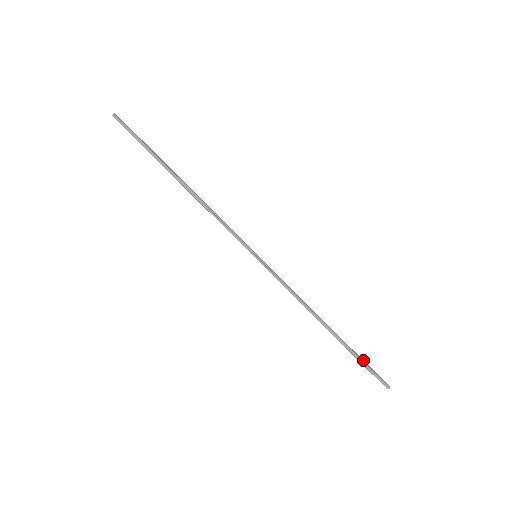
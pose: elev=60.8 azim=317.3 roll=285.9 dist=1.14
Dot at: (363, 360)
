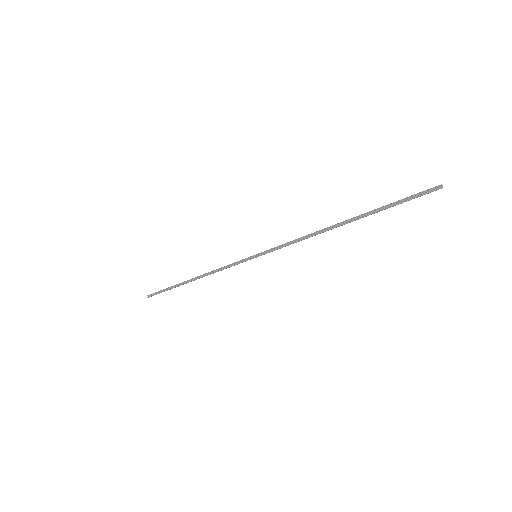
Dot at: (393, 203)
